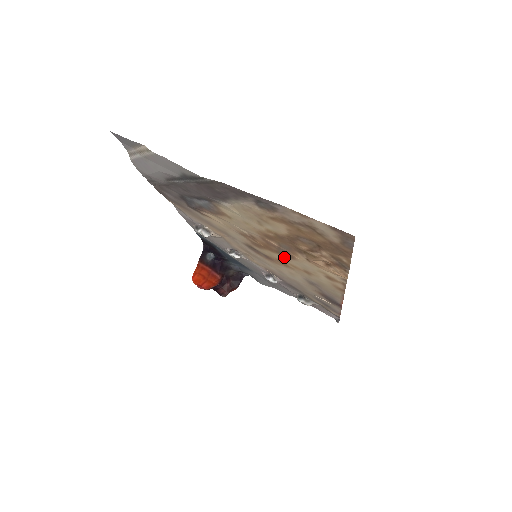
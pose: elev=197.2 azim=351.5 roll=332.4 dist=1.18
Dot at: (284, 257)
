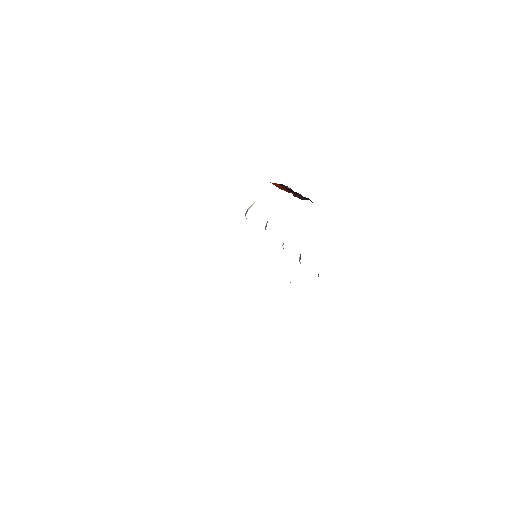
Dot at: occluded
